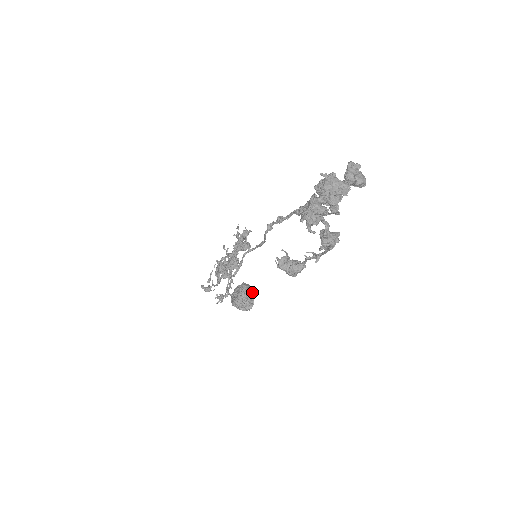
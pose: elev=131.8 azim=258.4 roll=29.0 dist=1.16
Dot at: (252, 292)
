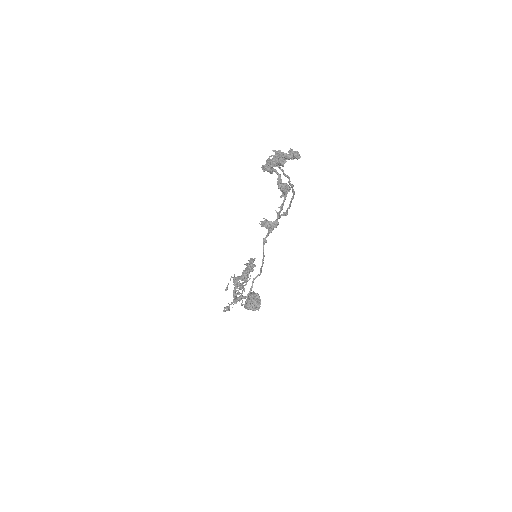
Dot at: (259, 296)
